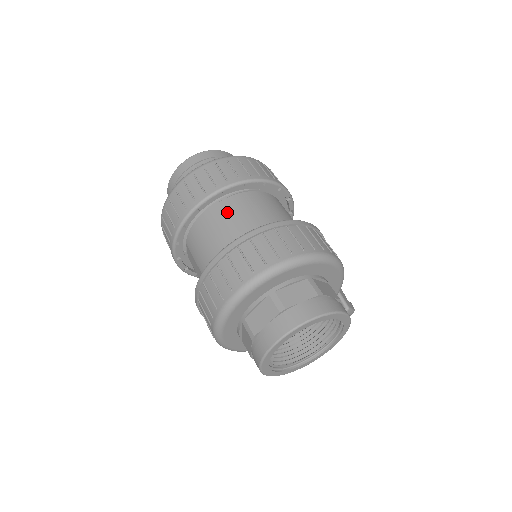
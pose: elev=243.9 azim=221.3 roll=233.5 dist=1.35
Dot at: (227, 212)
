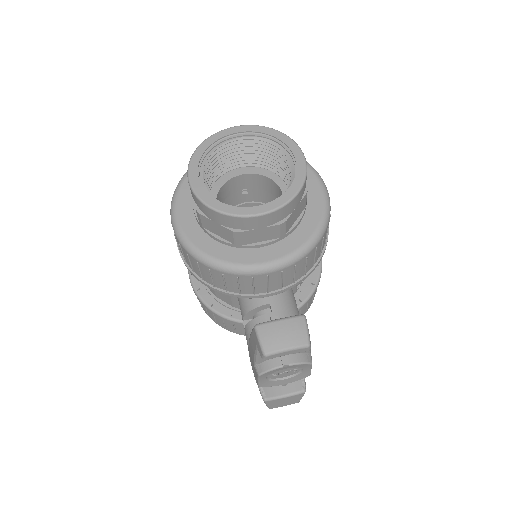
Dot at: occluded
